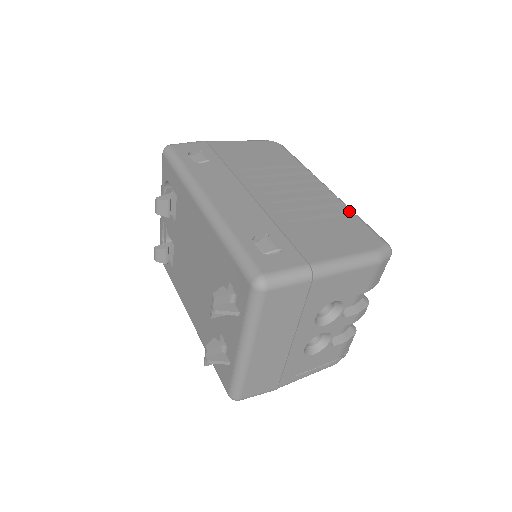
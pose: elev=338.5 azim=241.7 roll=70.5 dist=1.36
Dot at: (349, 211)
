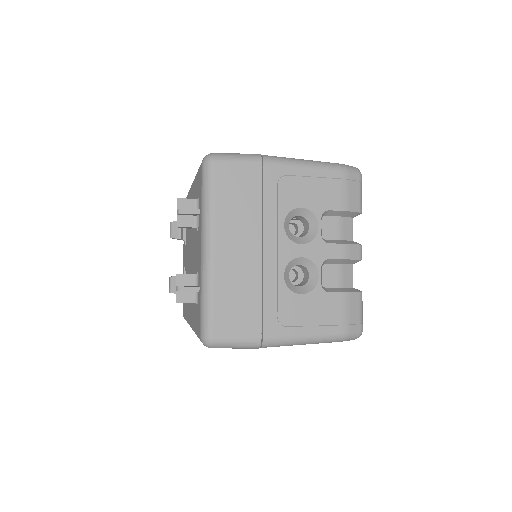
Dot at: occluded
